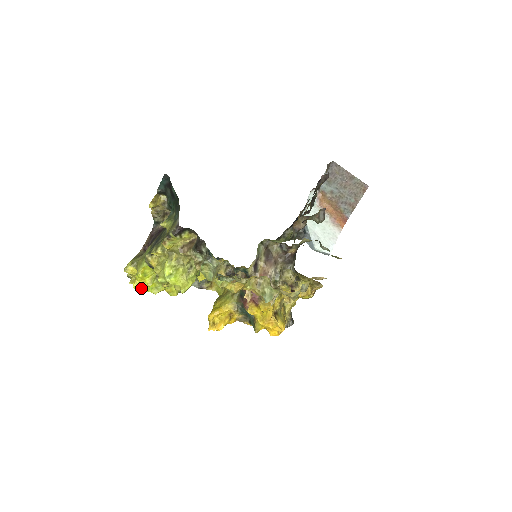
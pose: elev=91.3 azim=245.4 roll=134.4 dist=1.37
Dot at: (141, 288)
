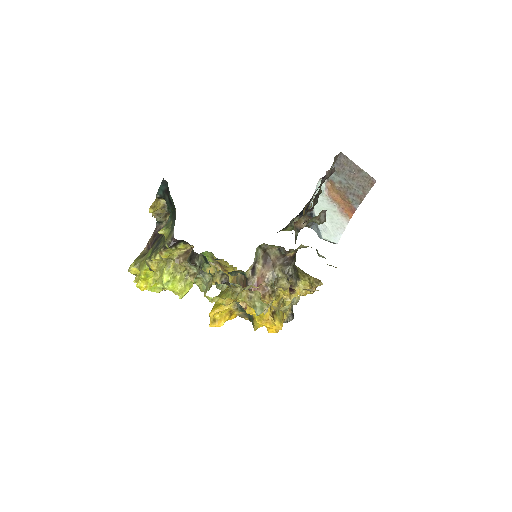
Dot at: (144, 288)
